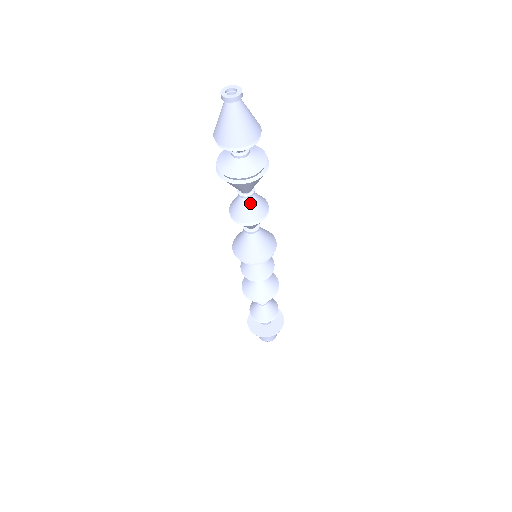
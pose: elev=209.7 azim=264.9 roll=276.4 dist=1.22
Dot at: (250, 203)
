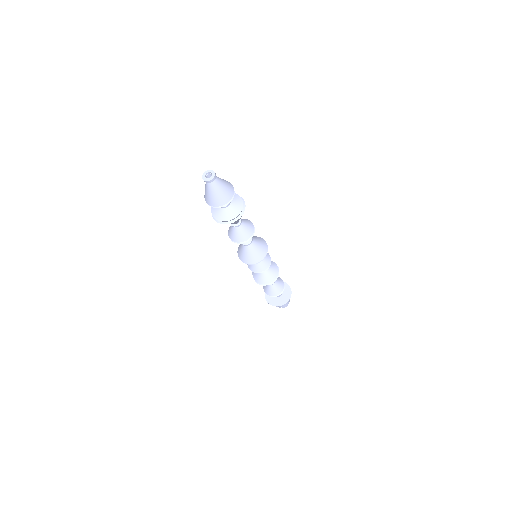
Dot at: (239, 230)
